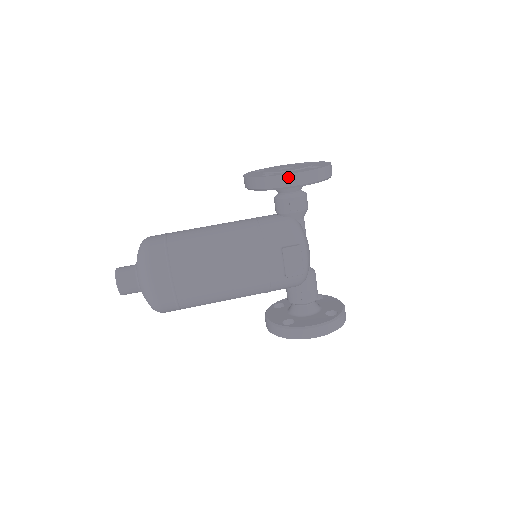
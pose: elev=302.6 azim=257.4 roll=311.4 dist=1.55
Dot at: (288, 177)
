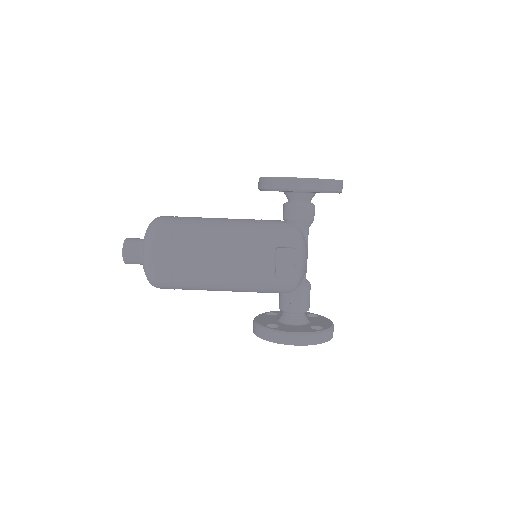
Dot at: (294, 180)
